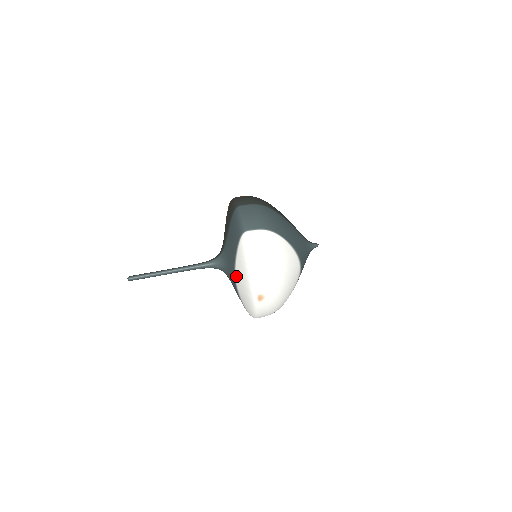
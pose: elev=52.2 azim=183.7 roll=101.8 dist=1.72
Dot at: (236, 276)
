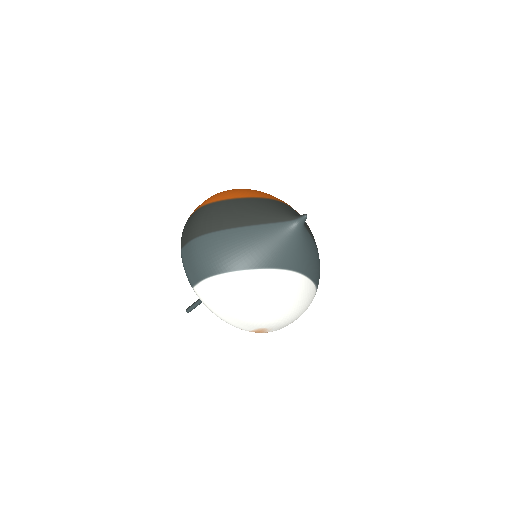
Dot at: occluded
